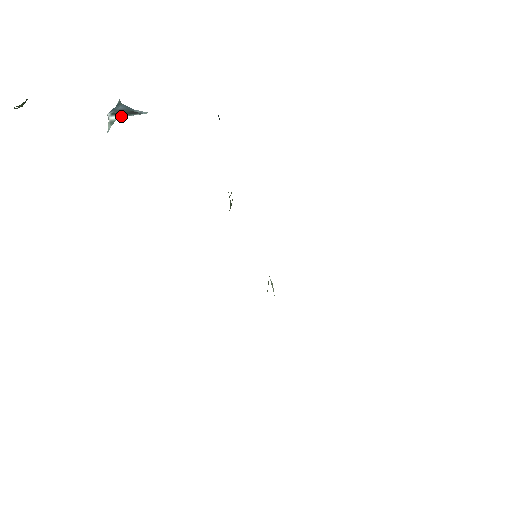
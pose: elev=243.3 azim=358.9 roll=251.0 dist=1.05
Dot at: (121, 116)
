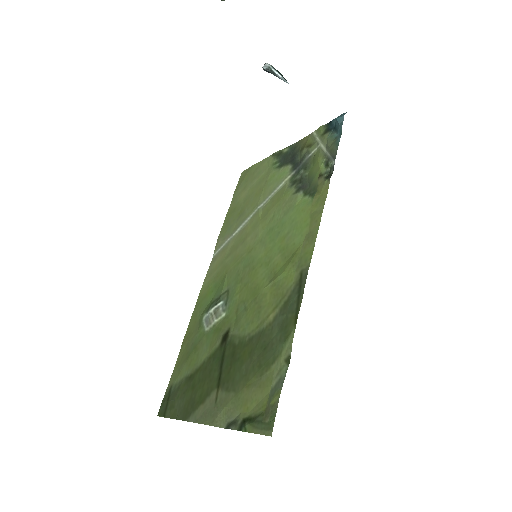
Dot at: (277, 72)
